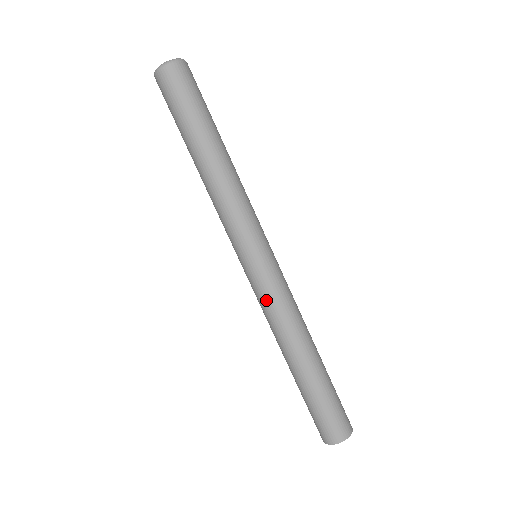
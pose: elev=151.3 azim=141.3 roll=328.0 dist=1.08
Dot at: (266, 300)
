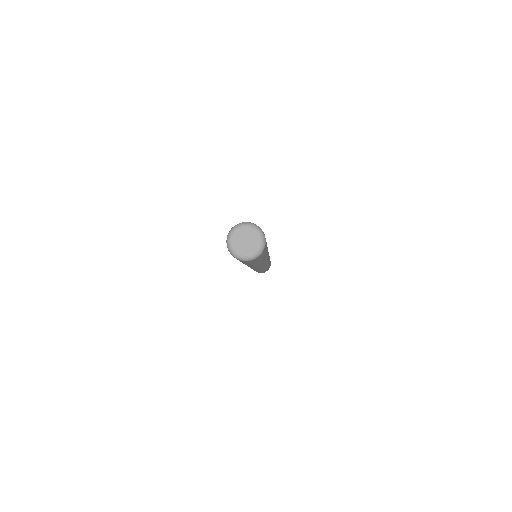
Dot at: occluded
